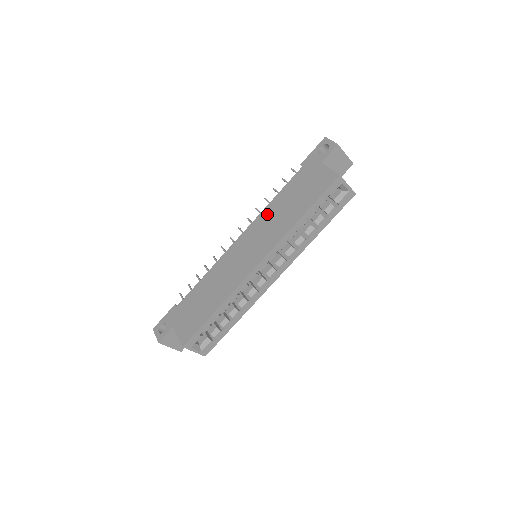
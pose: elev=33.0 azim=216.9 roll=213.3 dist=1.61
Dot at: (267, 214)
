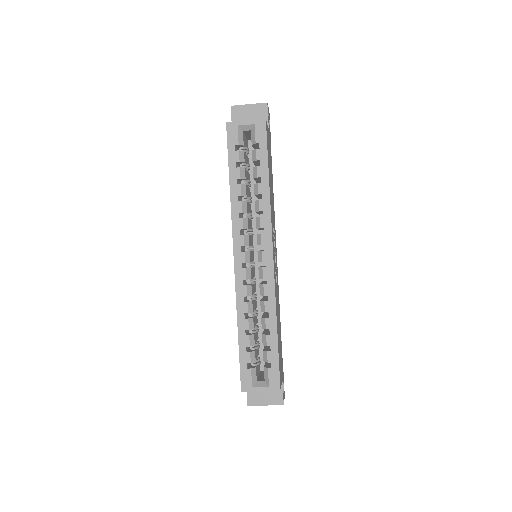
Dot at: occluded
